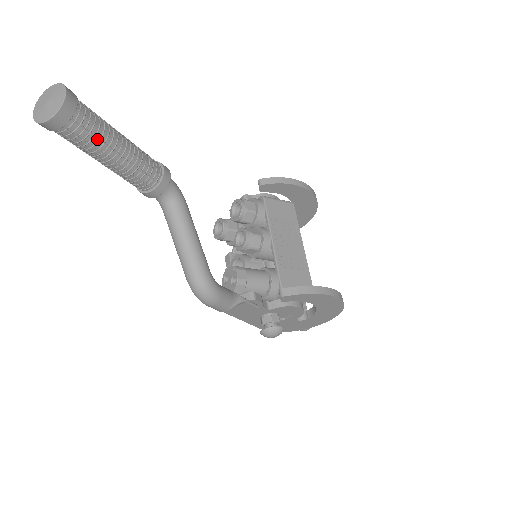
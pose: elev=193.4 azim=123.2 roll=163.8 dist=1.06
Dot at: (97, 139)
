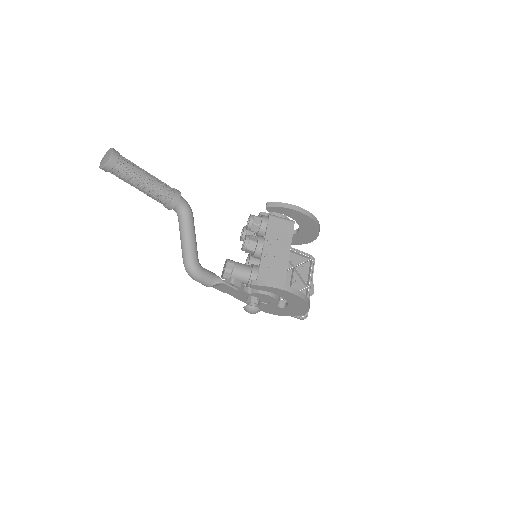
Dot at: (130, 177)
